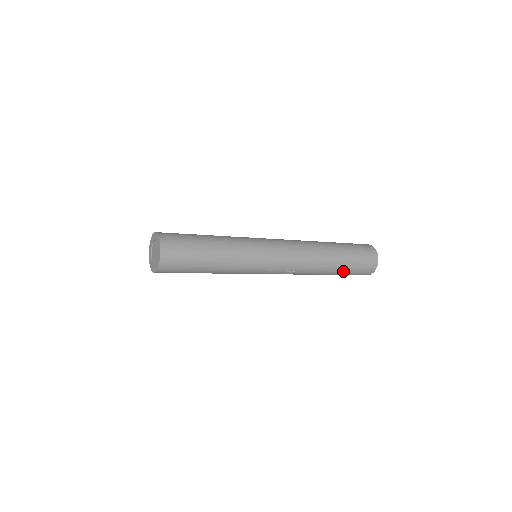
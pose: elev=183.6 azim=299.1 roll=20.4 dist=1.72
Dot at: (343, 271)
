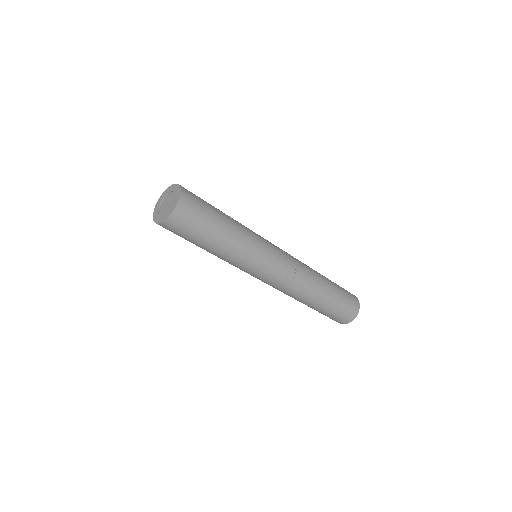
Dot at: (335, 294)
